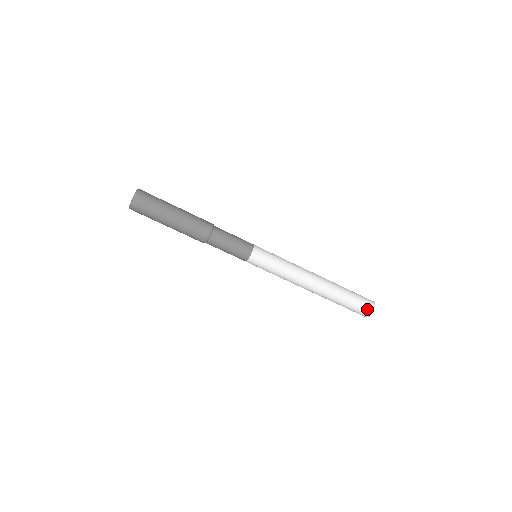
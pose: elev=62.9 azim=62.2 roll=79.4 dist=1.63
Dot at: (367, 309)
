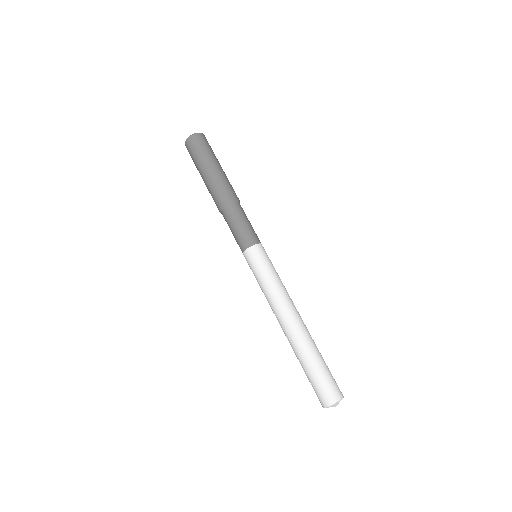
Dot at: occluded
